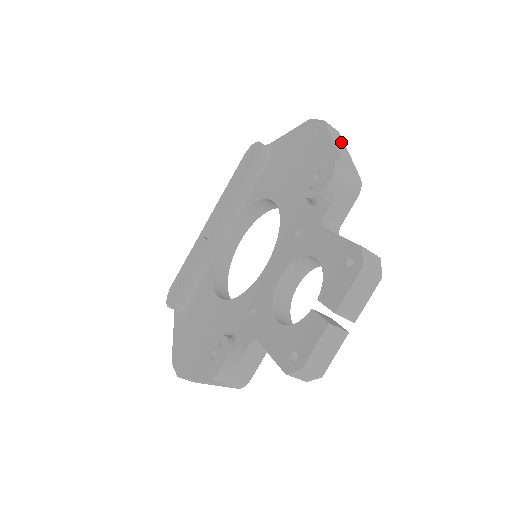
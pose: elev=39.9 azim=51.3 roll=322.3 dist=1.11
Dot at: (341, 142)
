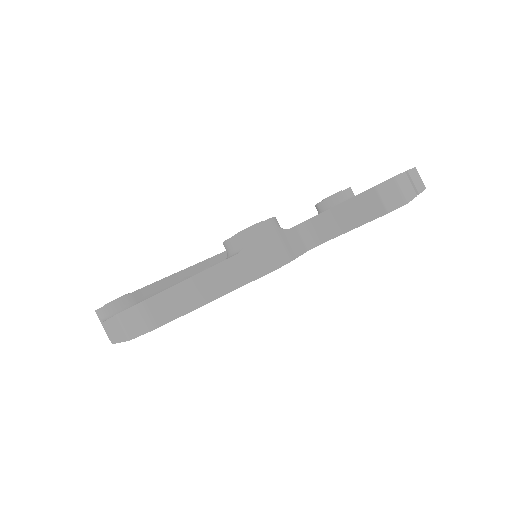
Dot at: occluded
